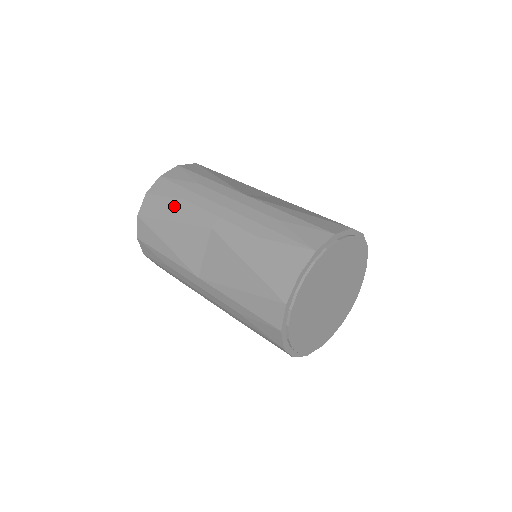
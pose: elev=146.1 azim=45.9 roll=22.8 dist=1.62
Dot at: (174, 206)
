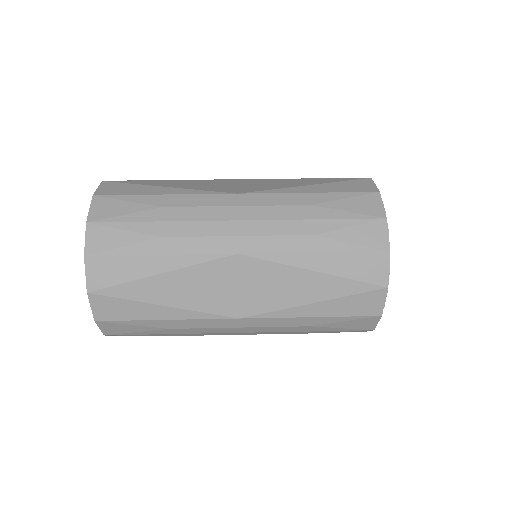
Dot at: (154, 252)
